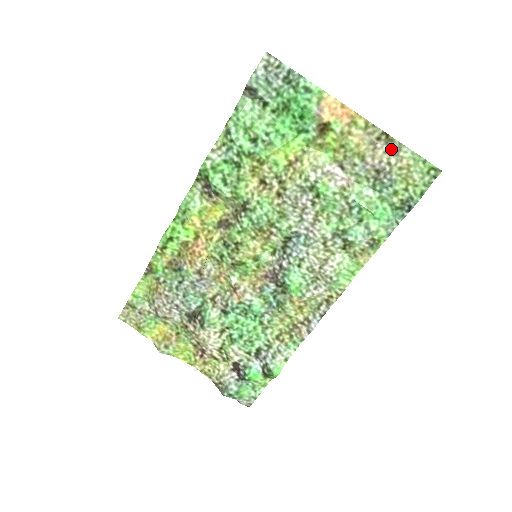
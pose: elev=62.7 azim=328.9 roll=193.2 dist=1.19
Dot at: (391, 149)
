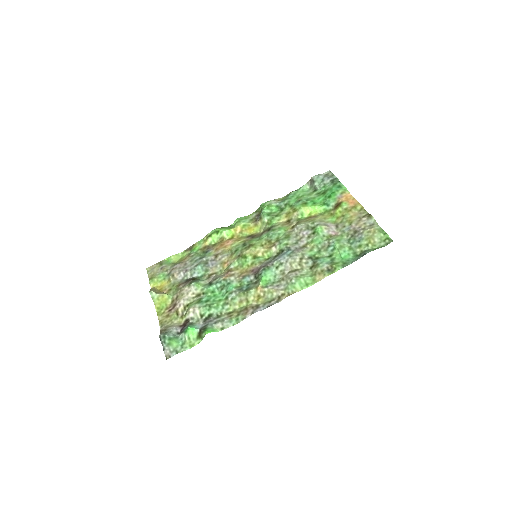
Dot at: (369, 223)
